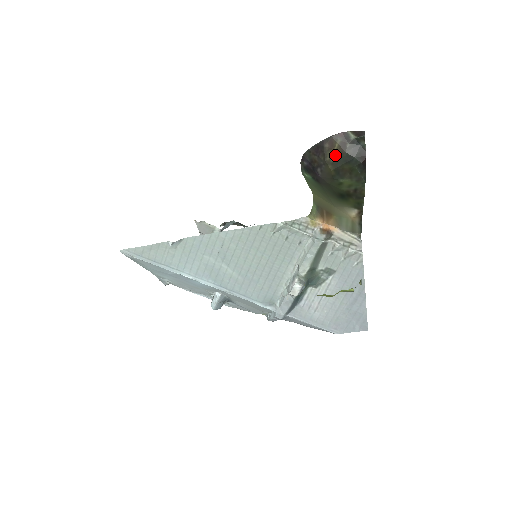
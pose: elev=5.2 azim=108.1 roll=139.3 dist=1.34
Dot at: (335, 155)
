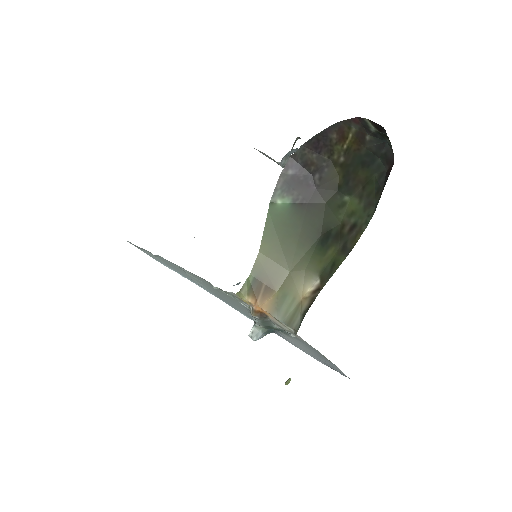
Dot at: (347, 151)
